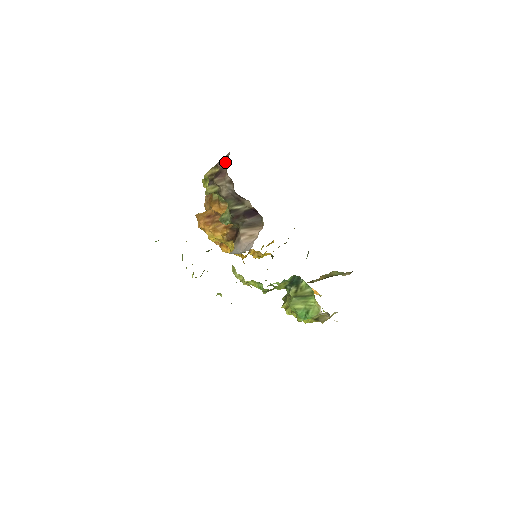
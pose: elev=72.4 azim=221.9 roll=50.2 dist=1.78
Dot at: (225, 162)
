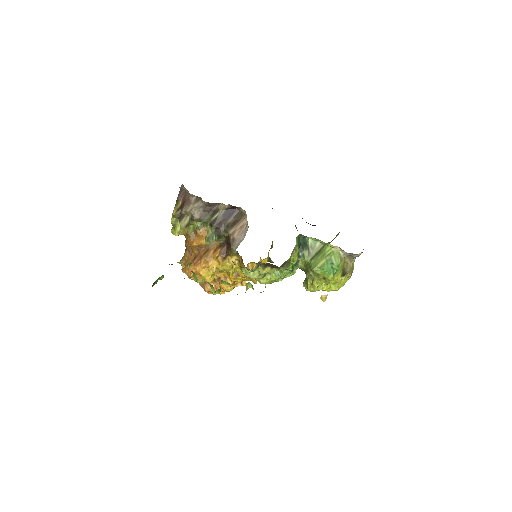
Dot at: (183, 193)
